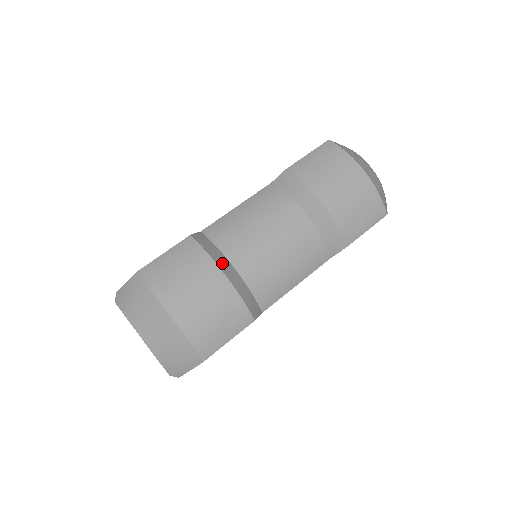
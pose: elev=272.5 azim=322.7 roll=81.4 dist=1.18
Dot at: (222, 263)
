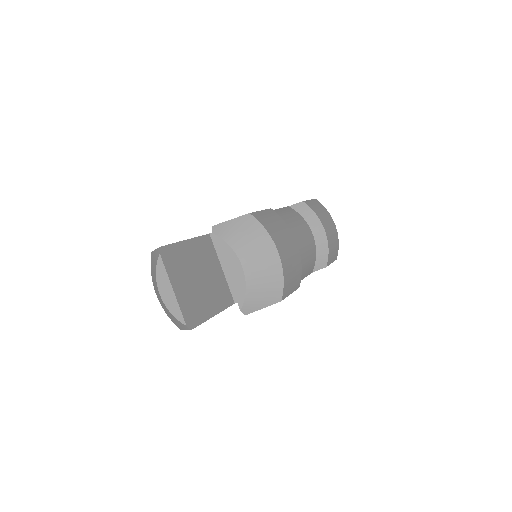
Dot at: occluded
